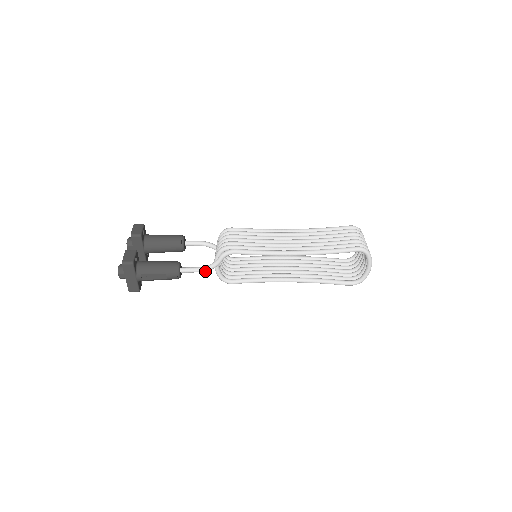
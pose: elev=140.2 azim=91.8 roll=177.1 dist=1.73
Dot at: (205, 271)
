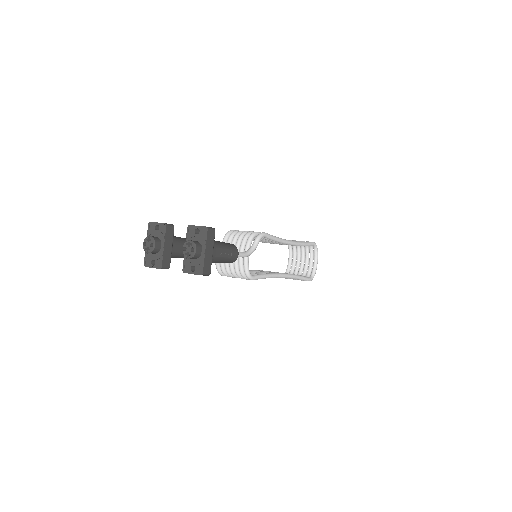
Dot at: (247, 256)
